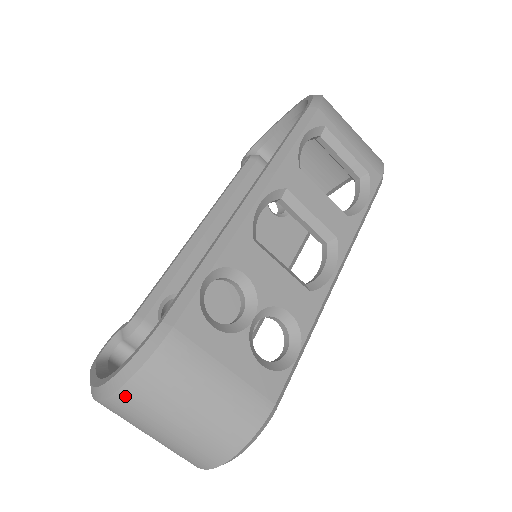
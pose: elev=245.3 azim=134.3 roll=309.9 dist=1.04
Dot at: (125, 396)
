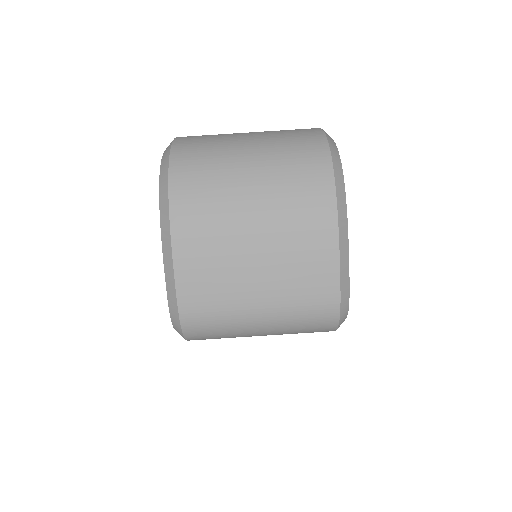
Dot at: (180, 153)
